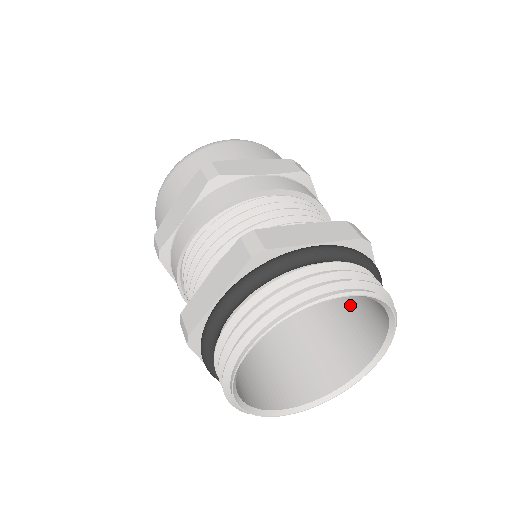
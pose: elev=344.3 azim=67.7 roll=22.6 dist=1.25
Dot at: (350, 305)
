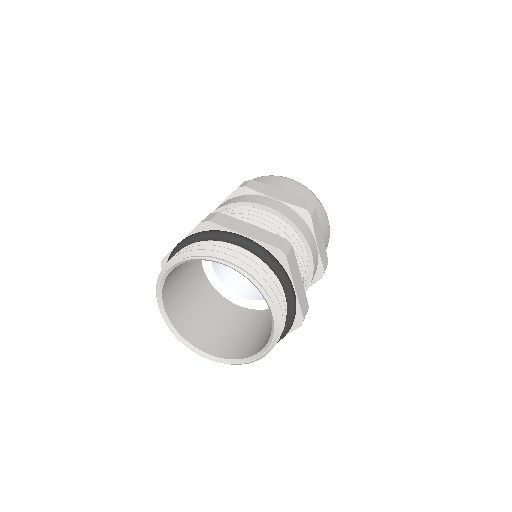
Dot at: occluded
